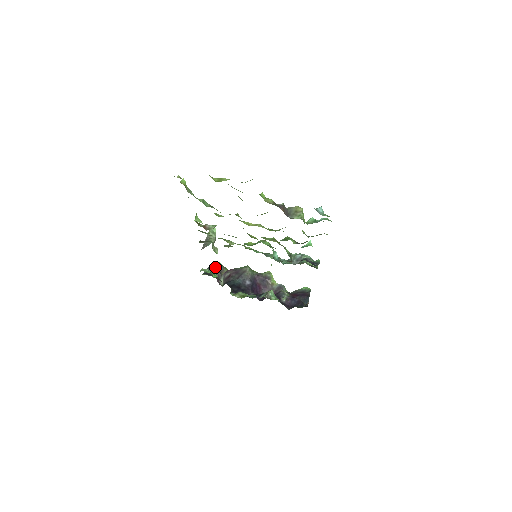
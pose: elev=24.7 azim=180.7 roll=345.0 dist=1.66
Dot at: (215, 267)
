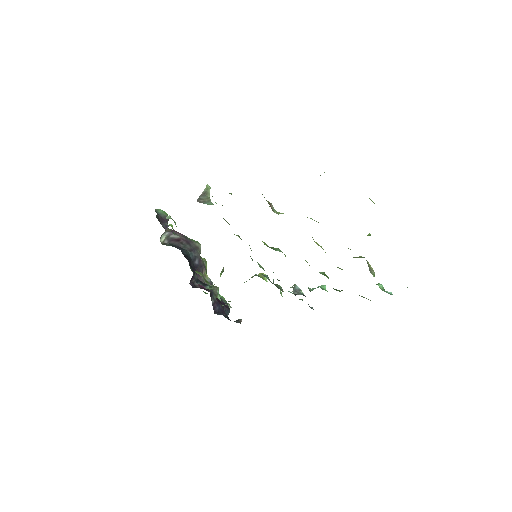
Dot at: (164, 217)
